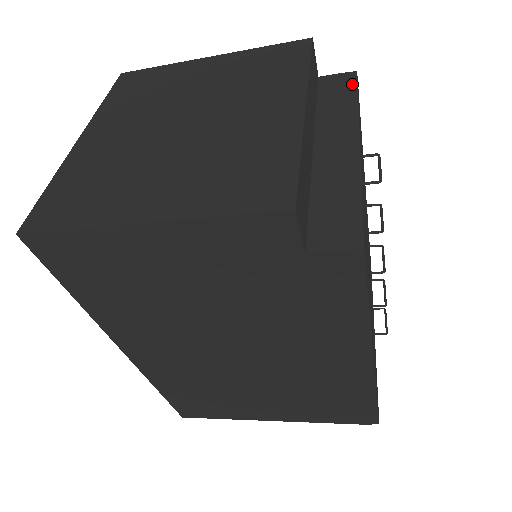
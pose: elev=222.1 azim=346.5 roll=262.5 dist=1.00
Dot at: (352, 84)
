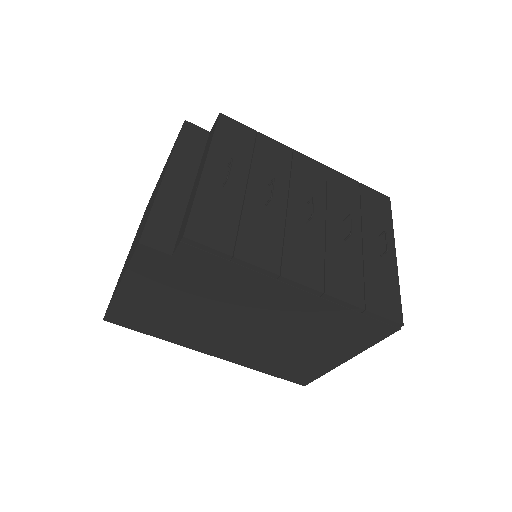
Dot at: (215, 125)
